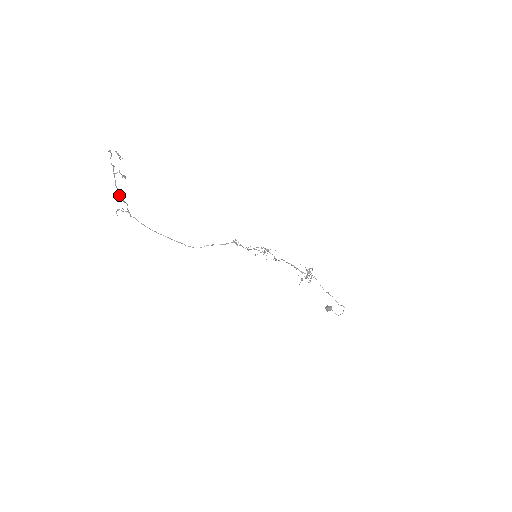
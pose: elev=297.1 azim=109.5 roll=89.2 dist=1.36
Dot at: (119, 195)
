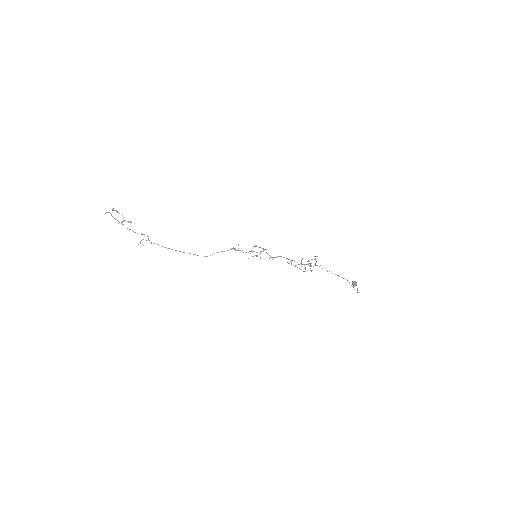
Dot at: (135, 232)
